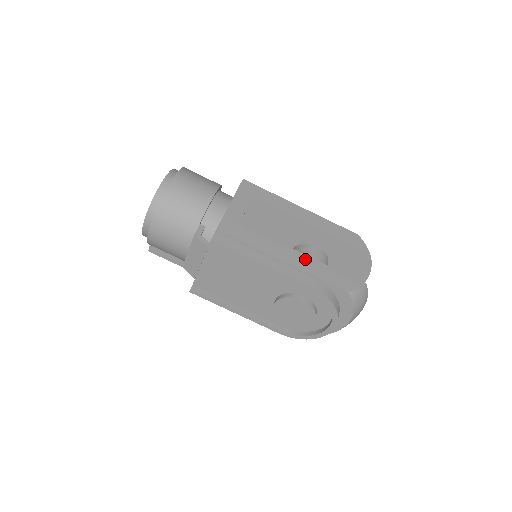
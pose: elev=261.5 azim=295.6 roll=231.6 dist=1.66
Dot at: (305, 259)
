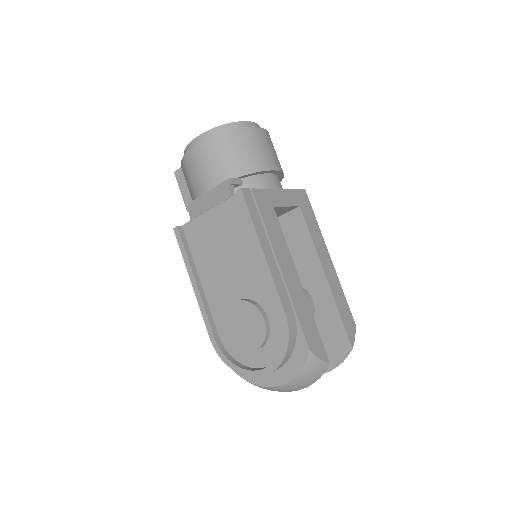
Dot at: (299, 288)
